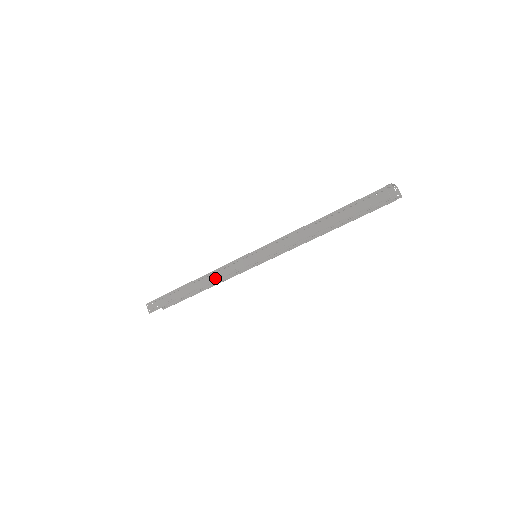
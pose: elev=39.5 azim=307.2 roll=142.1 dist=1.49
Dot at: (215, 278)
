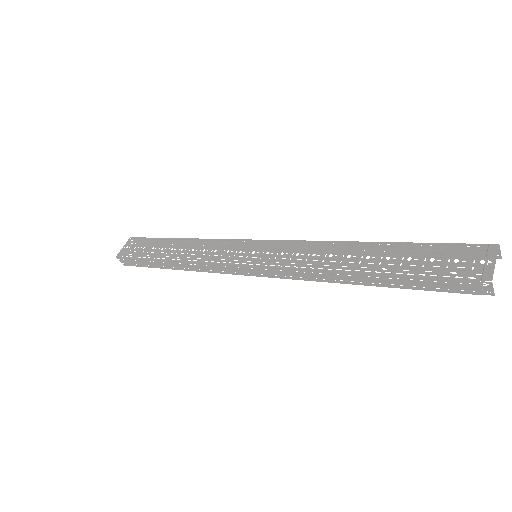
Dot at: (202, 269)
